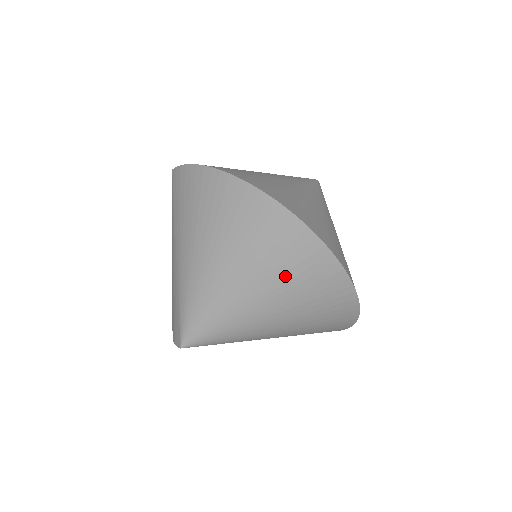
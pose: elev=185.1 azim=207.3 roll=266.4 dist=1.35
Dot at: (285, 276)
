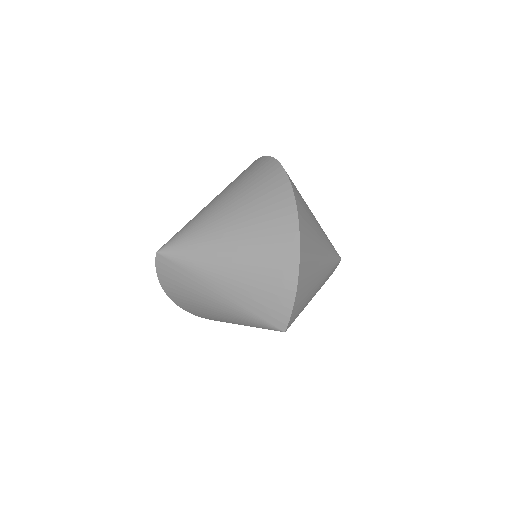
Dot at: (251, 193)
